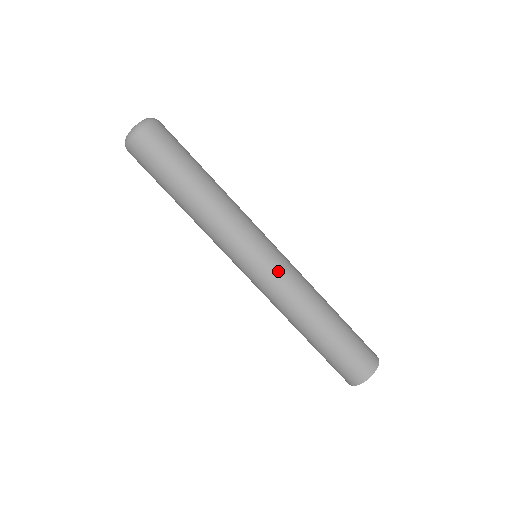
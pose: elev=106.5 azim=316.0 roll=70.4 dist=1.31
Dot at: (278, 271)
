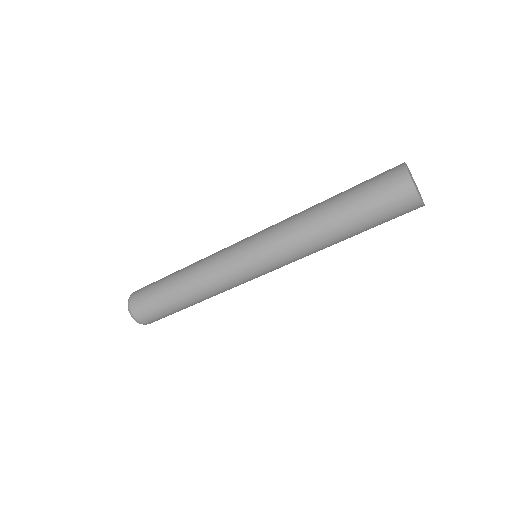
Dot at: (264, 232)
